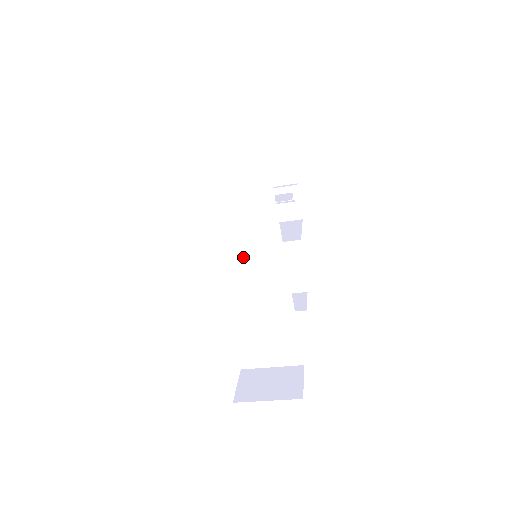
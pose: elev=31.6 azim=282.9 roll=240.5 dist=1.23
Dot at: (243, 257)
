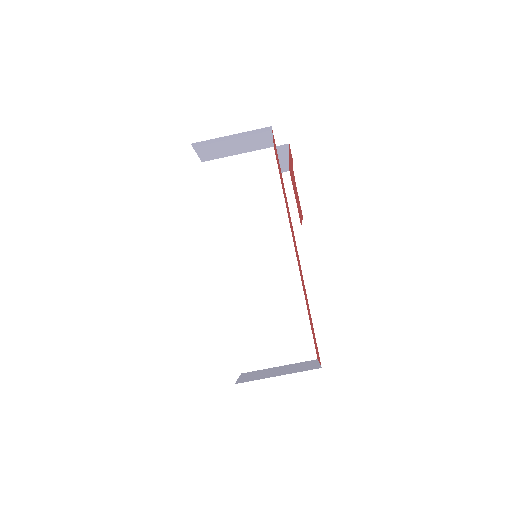
Dot at: (245, 225)
